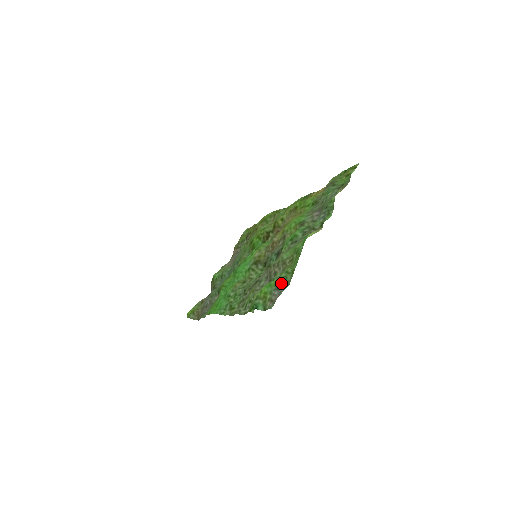
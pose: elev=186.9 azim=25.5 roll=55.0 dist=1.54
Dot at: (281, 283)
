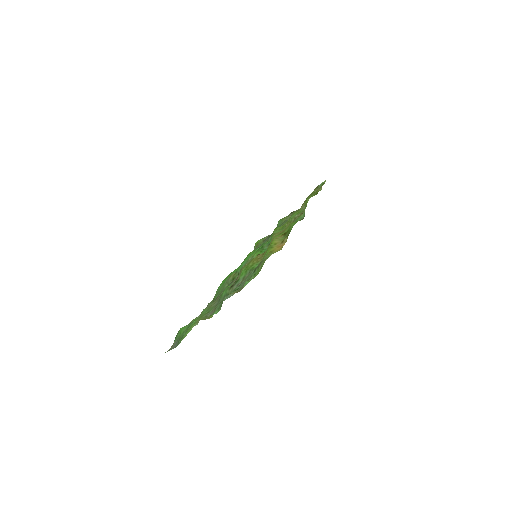
Dot at: (179, 339)
